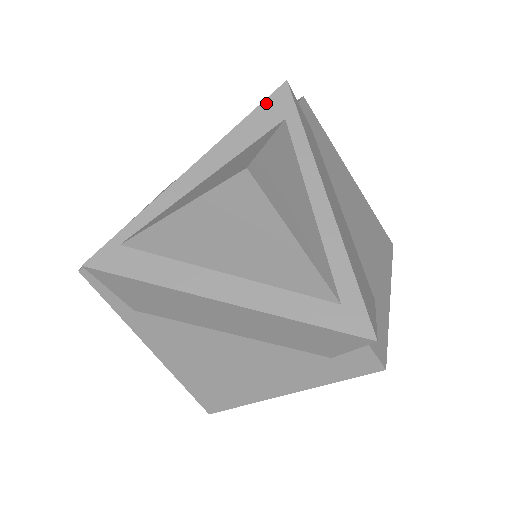
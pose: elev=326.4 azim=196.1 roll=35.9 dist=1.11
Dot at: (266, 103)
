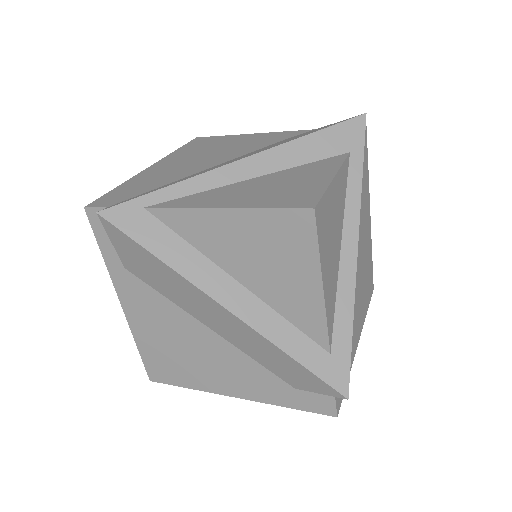
Dot at: (338, 127)
